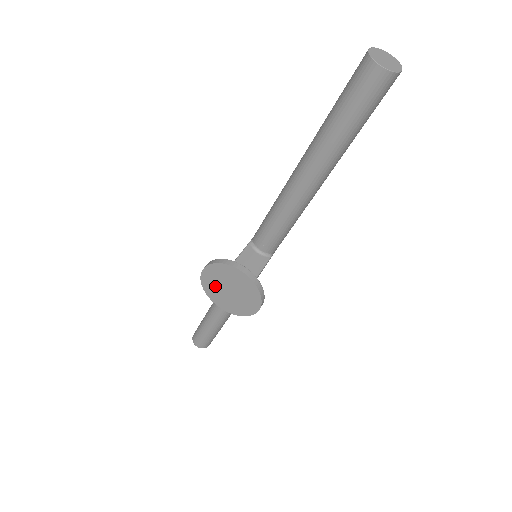
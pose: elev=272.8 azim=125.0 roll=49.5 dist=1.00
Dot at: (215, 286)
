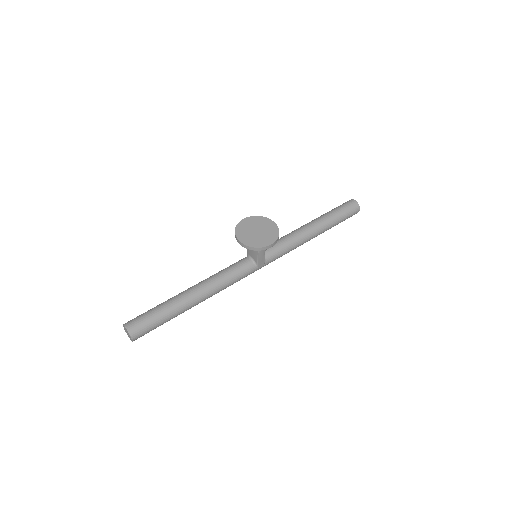
Dot at: (247, 228)
